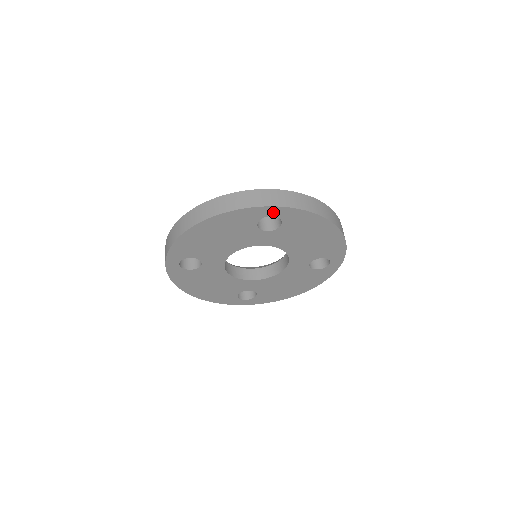
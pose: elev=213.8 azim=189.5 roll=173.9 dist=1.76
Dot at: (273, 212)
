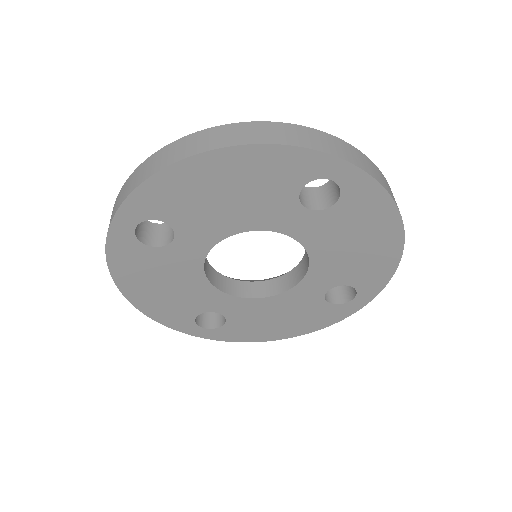
Dot at: (339, 173)
